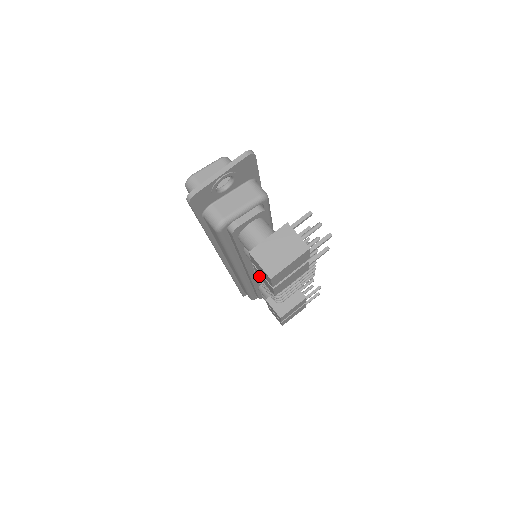
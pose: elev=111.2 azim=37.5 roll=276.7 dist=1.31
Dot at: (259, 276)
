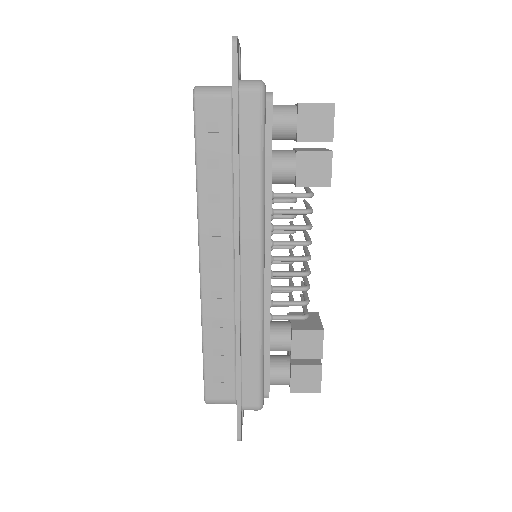
Dot at: (303, 181)
